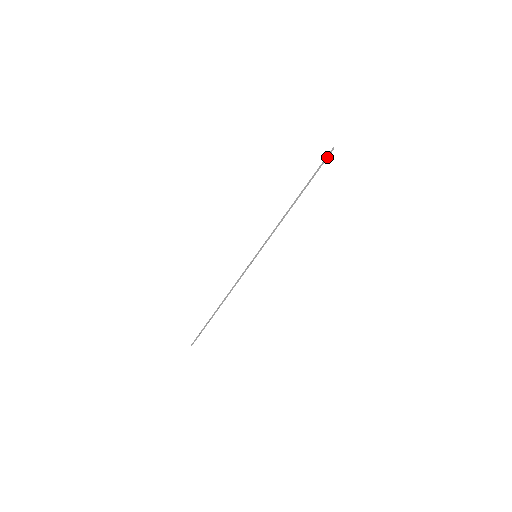
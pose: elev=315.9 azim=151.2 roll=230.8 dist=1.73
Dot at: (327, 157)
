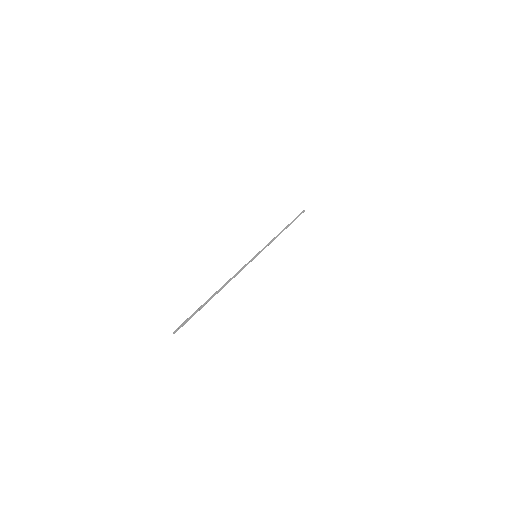
Dot at: occluded
